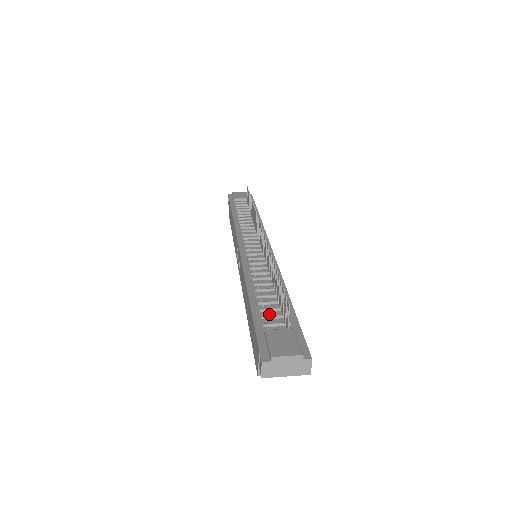
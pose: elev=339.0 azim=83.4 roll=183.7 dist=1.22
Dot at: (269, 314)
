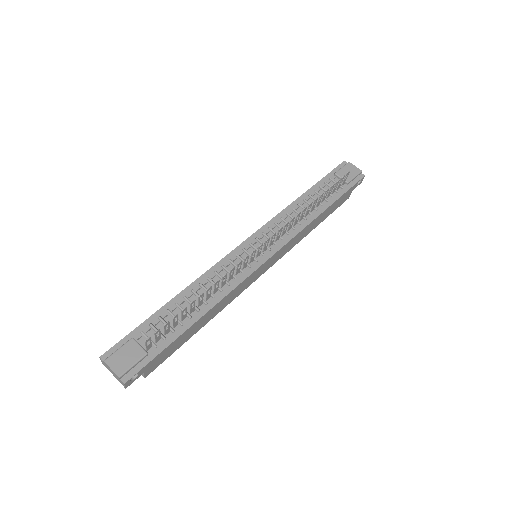
Dot at: (159, 325)
